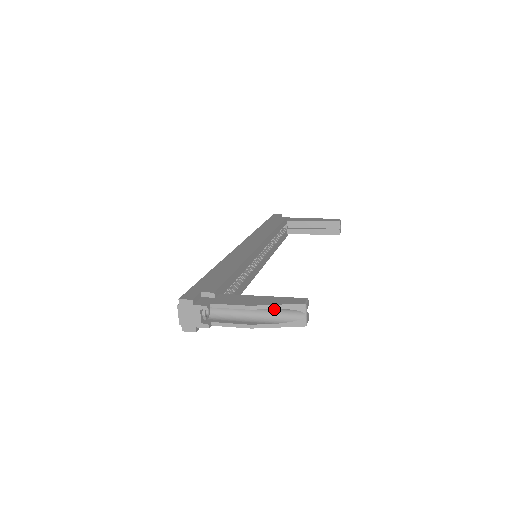
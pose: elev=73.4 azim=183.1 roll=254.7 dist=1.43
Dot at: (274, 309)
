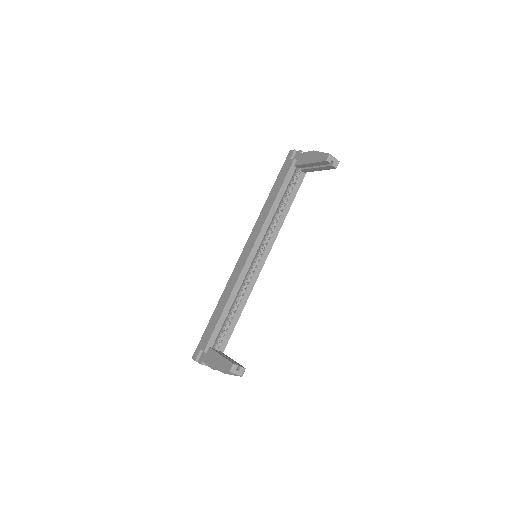
Dot at: occluded
